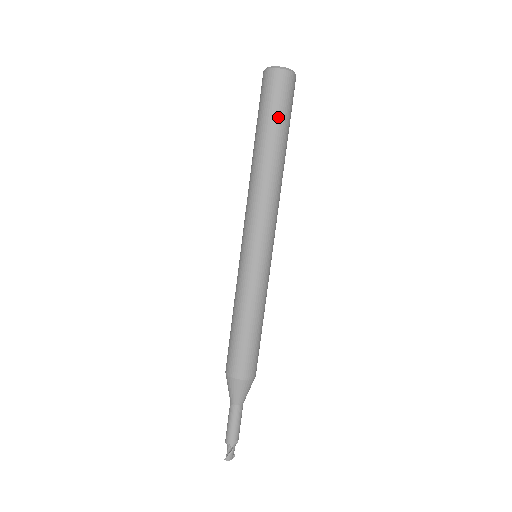
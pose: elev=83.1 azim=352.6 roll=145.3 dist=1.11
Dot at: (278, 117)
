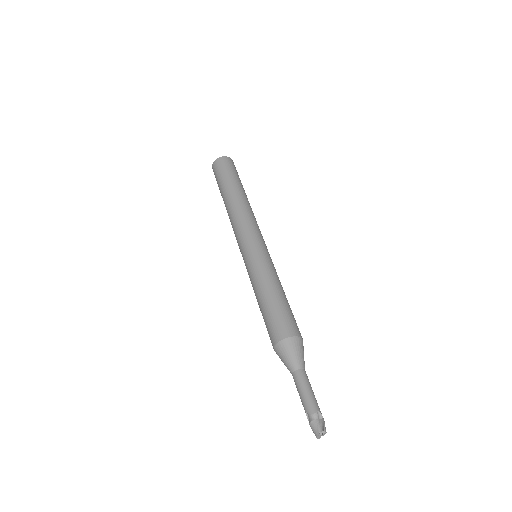
Dot at: (240, 180)
